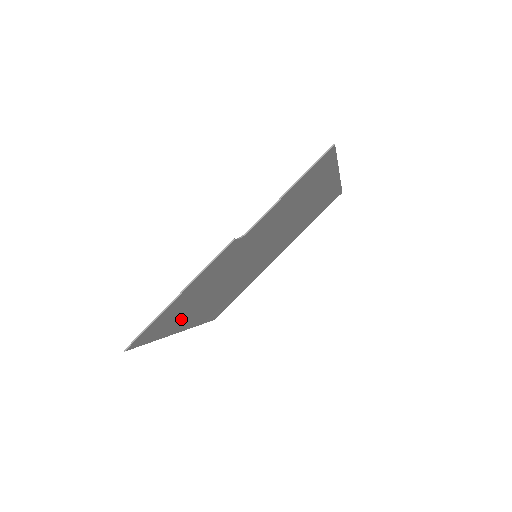
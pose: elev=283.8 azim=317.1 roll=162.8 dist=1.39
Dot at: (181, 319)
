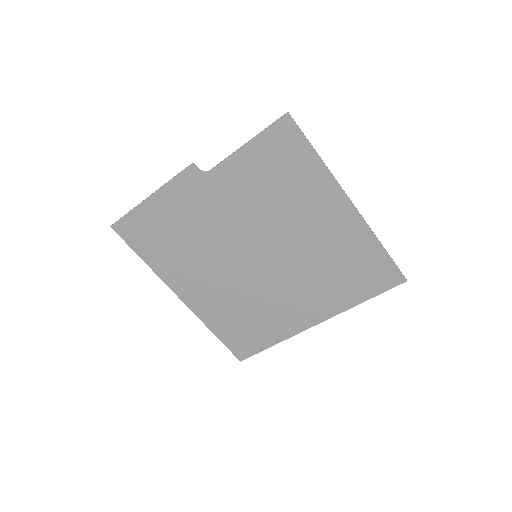
Dot at: (171, 263)
